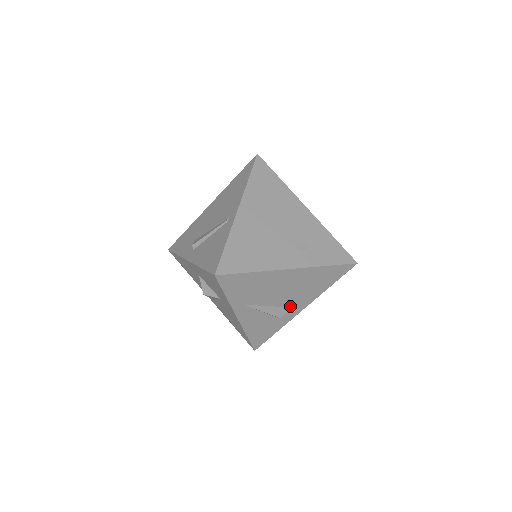
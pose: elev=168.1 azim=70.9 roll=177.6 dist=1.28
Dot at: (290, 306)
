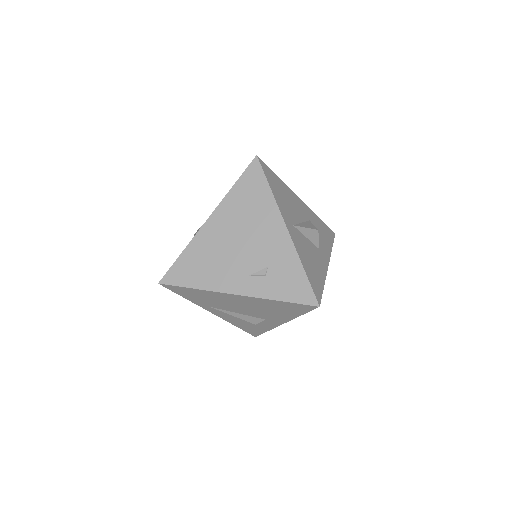
Dot at: (264, 318)
